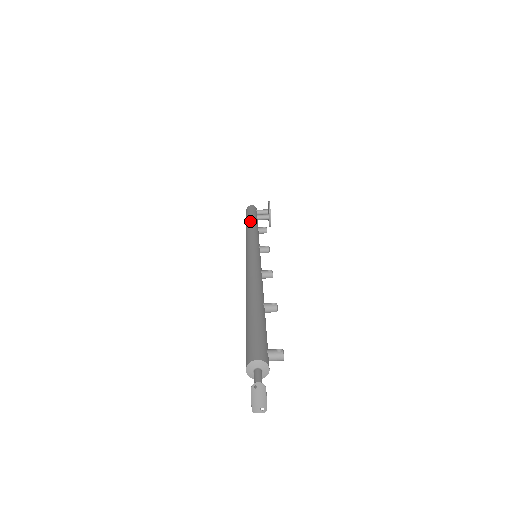
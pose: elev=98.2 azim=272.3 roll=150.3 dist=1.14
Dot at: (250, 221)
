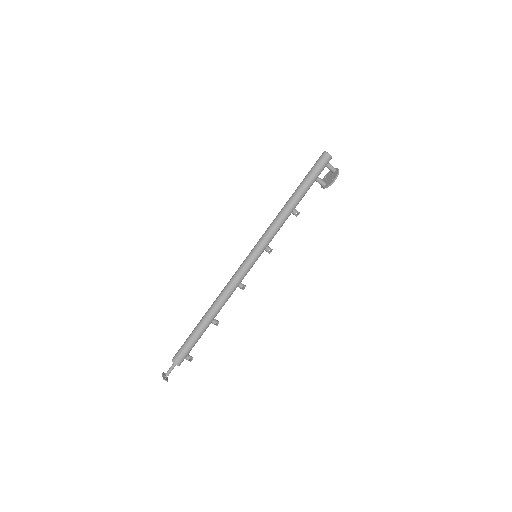
Dot at: (296, 199)
